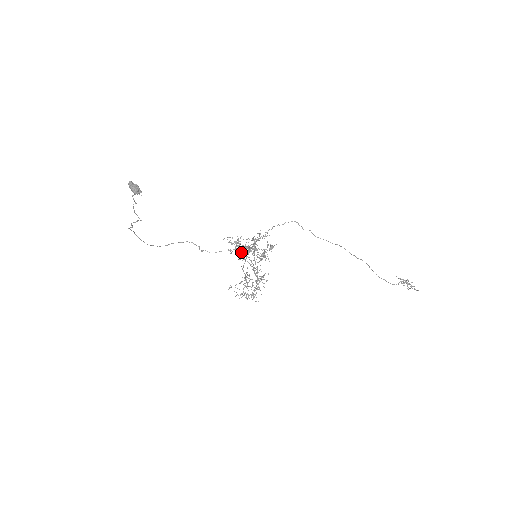
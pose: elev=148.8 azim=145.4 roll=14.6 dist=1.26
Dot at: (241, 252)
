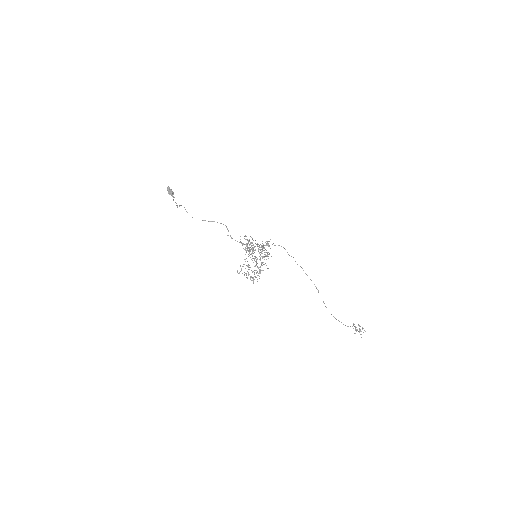
Dot at: (249, 248)
